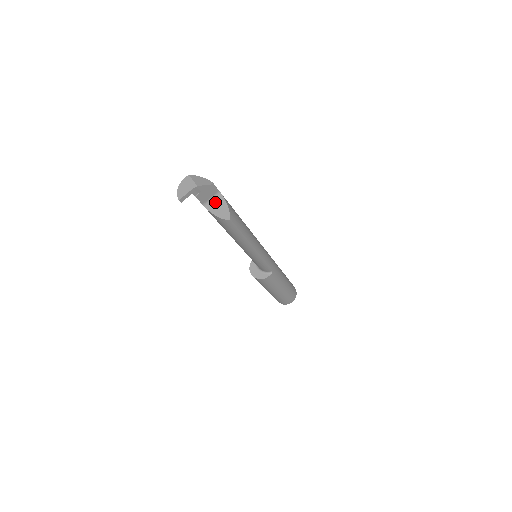
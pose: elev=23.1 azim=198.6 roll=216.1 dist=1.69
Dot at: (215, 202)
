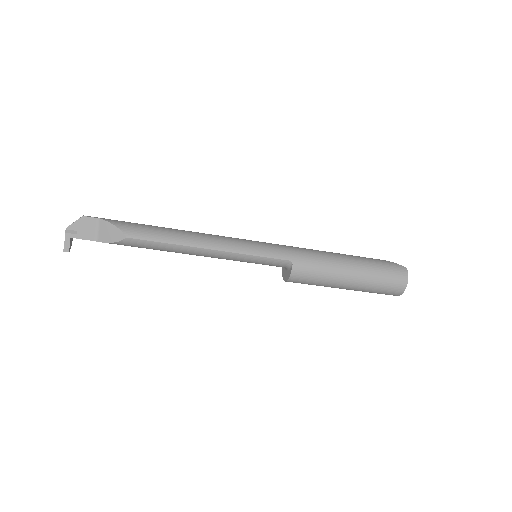
Dot at: (103, 231)
